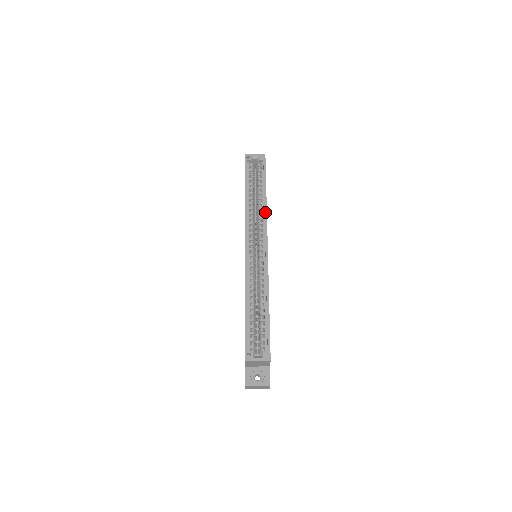
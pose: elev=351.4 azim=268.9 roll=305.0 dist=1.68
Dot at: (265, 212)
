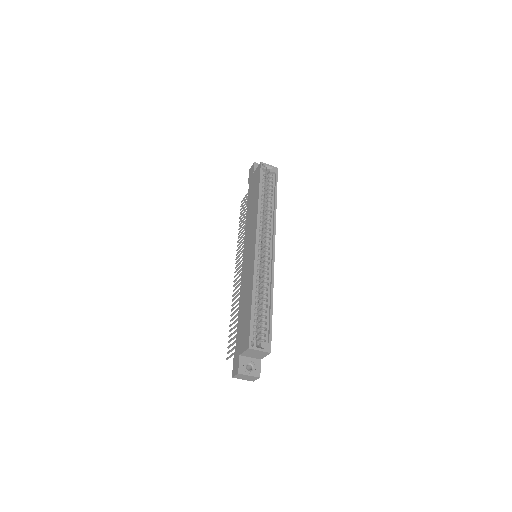
Dot at: (275, 218)
